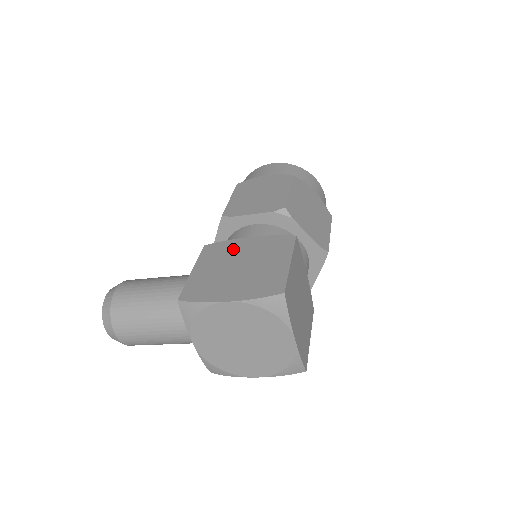
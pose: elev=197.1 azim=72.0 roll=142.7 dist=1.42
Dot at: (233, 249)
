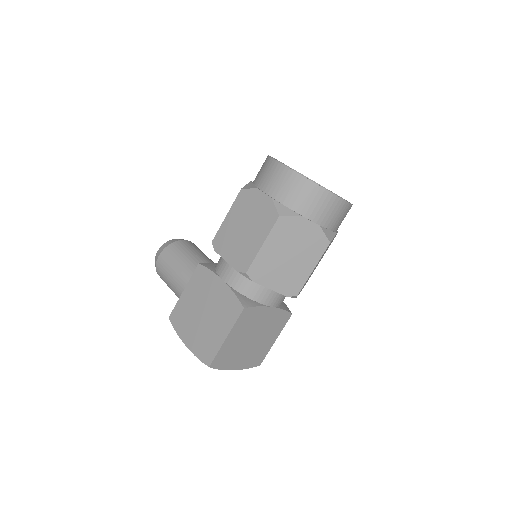
Dot at: (209, 287)
